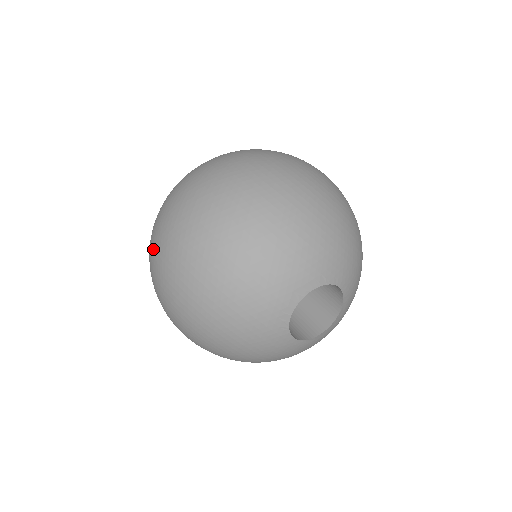
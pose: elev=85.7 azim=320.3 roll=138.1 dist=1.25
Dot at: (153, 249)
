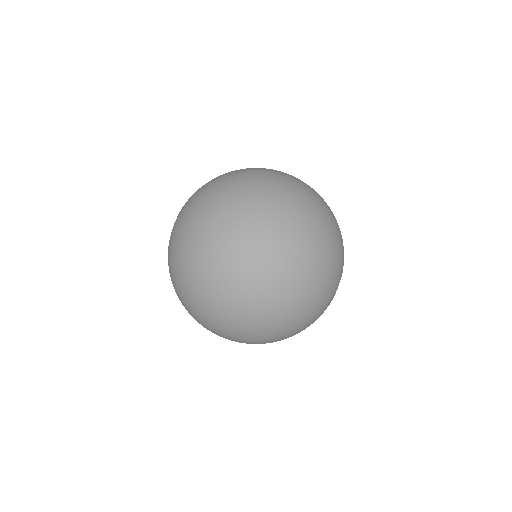
Dot at: (216, 331)
